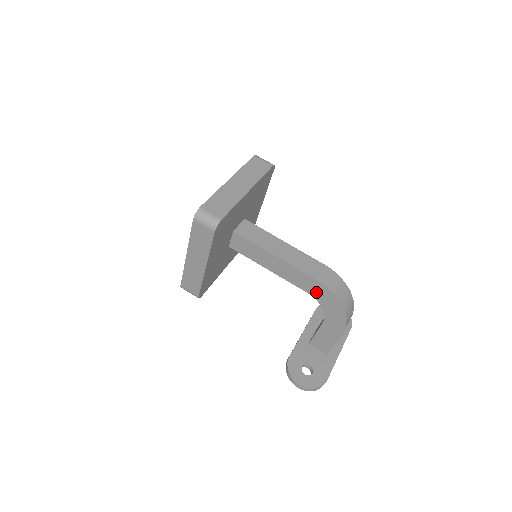
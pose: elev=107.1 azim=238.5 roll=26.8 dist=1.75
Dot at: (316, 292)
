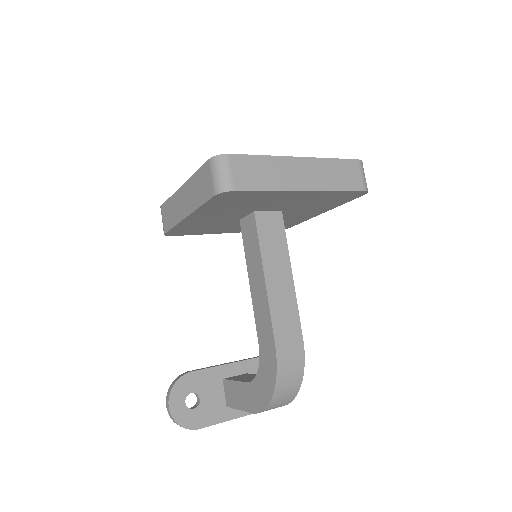
Dot at: (265, 354)
